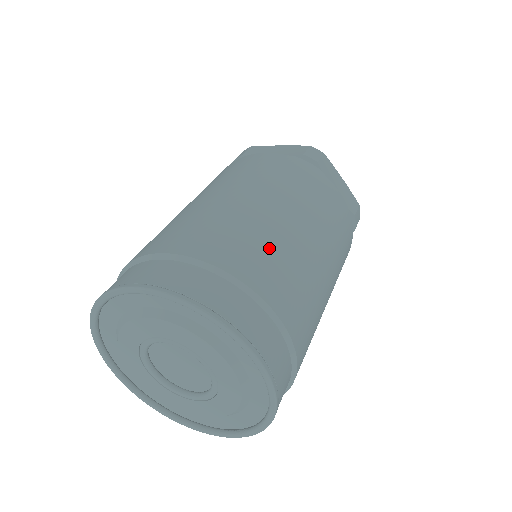
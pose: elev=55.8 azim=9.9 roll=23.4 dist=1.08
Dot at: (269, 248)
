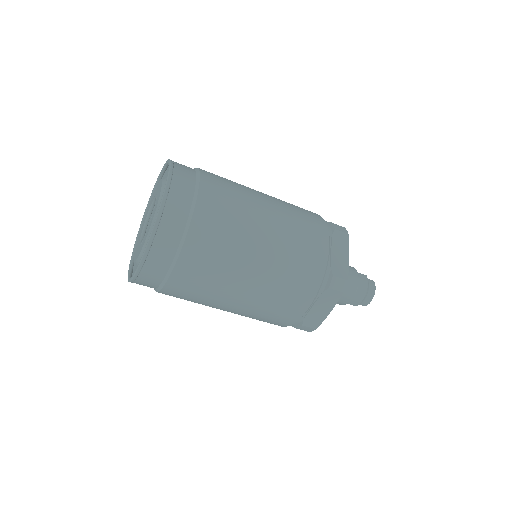
Dot at: (234, 194)
